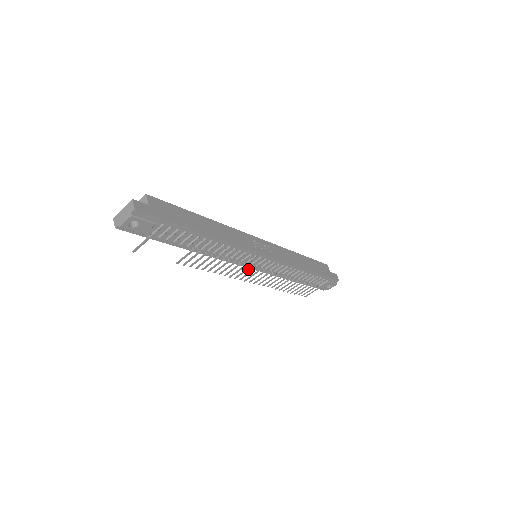
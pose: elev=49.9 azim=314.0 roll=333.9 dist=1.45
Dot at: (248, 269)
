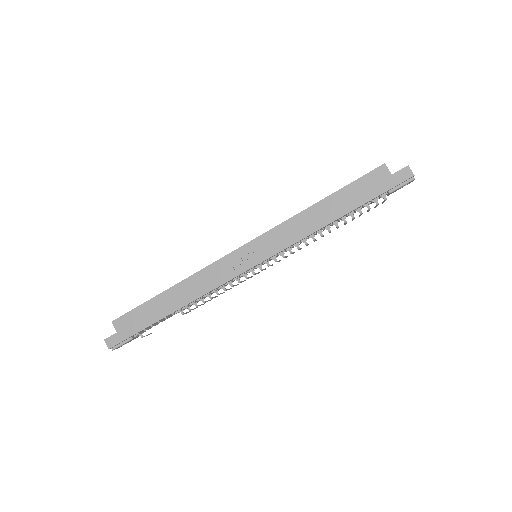
Dot at: (255, 273)
